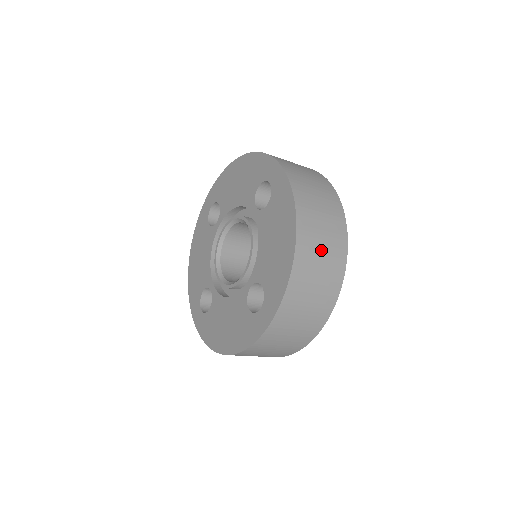
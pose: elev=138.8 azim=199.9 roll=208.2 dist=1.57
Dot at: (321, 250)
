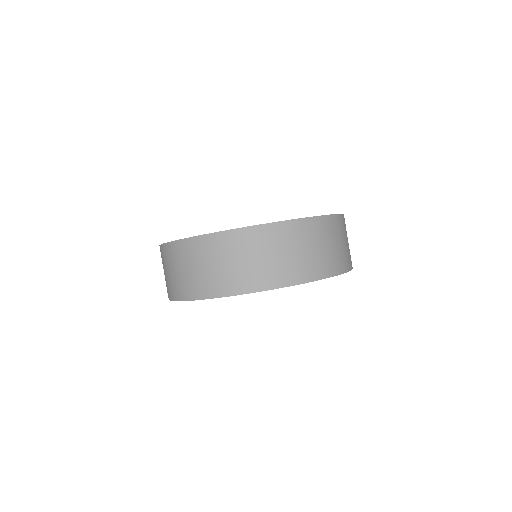
Dot at: (302, 249)
